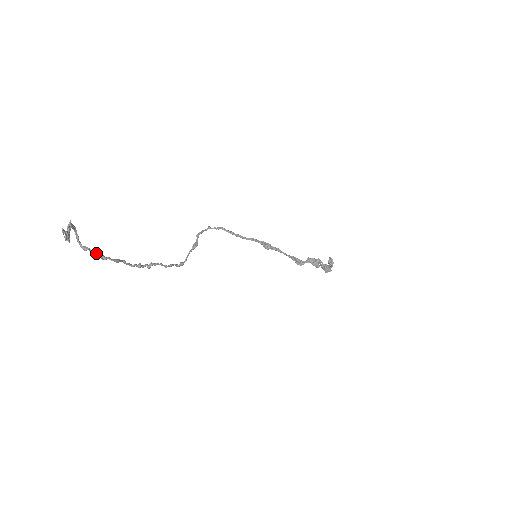
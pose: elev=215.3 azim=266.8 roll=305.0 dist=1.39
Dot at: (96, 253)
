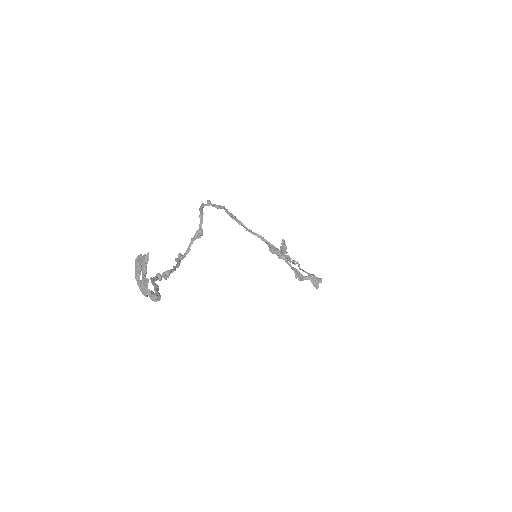
Dot at: (157, 297)
